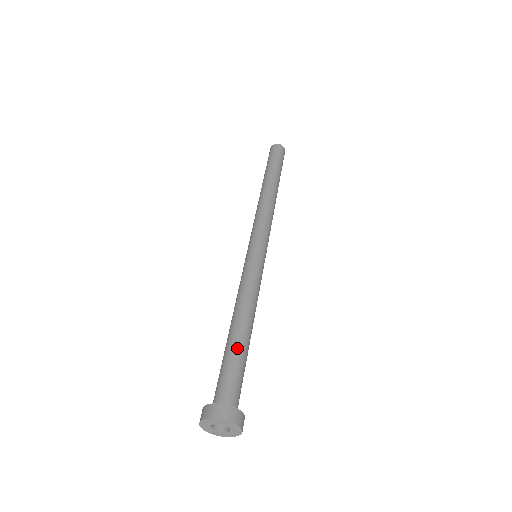
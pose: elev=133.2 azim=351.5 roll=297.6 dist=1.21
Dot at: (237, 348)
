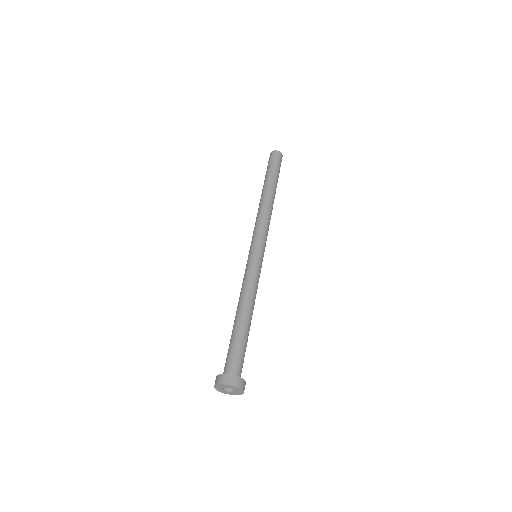
Dot at: (242, 333)
